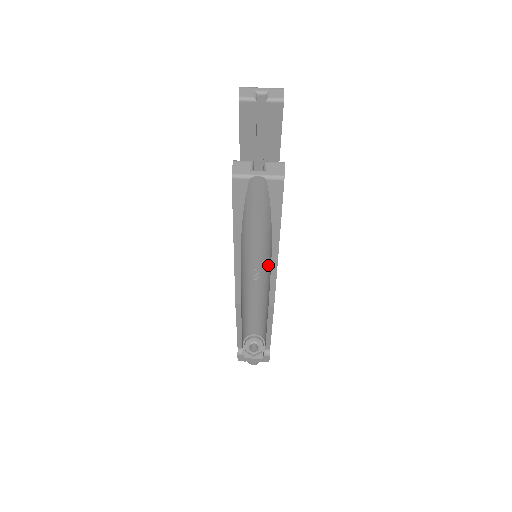
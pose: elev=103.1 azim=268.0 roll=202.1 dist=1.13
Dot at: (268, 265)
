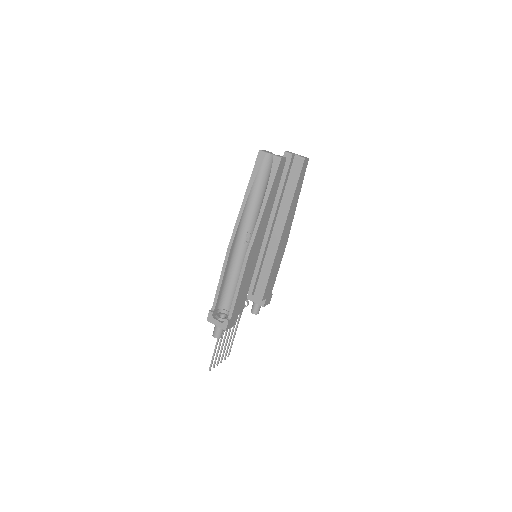
Dot at: occluded
